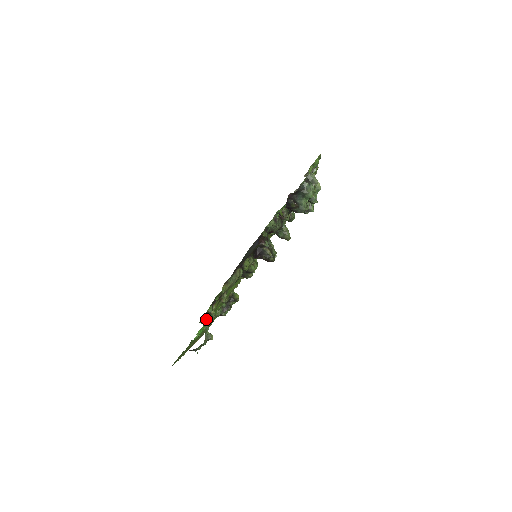
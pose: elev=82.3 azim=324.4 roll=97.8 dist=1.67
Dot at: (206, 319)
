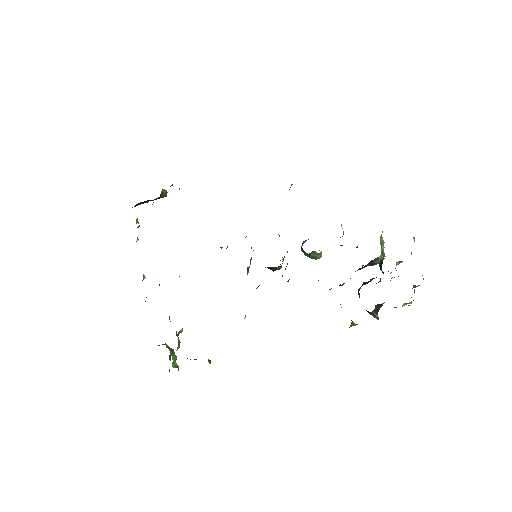
Dot at: occluded
